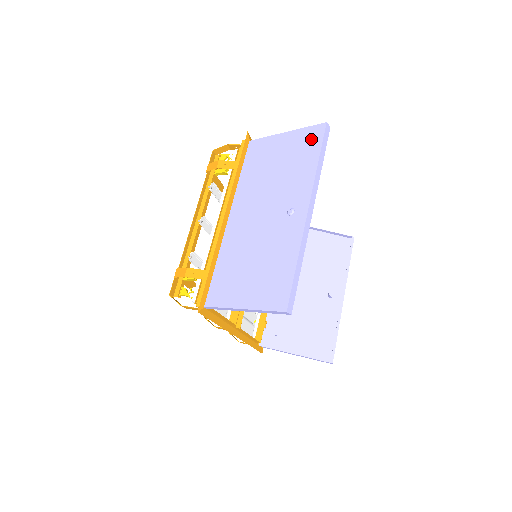
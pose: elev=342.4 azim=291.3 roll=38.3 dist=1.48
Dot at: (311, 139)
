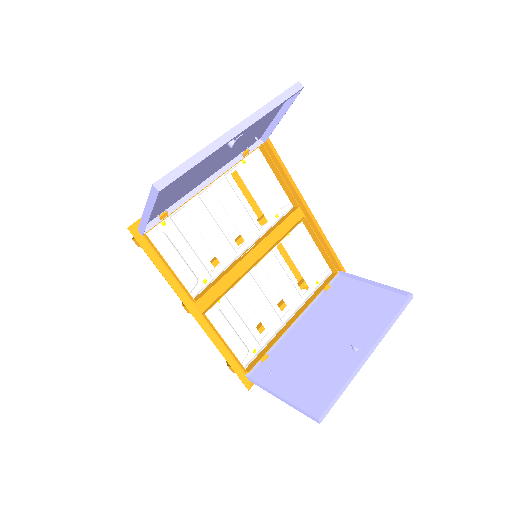
Dot at: occluded
